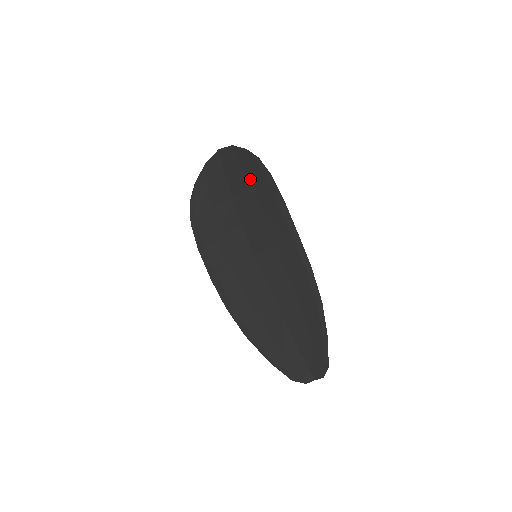
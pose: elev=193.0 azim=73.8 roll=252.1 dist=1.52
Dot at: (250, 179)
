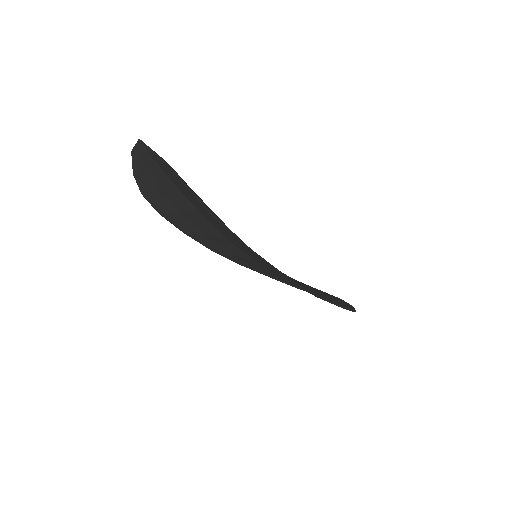
Dot at: (213, 218)
